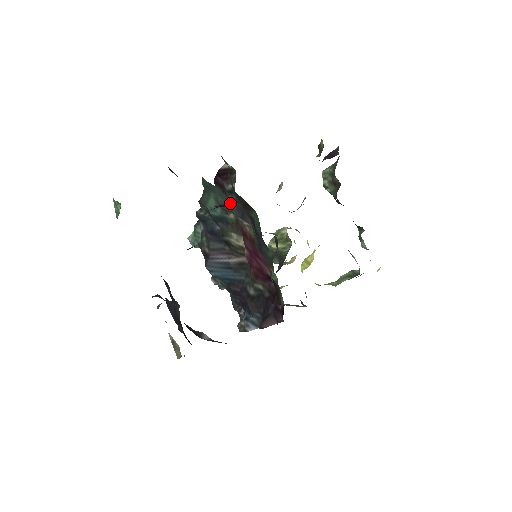
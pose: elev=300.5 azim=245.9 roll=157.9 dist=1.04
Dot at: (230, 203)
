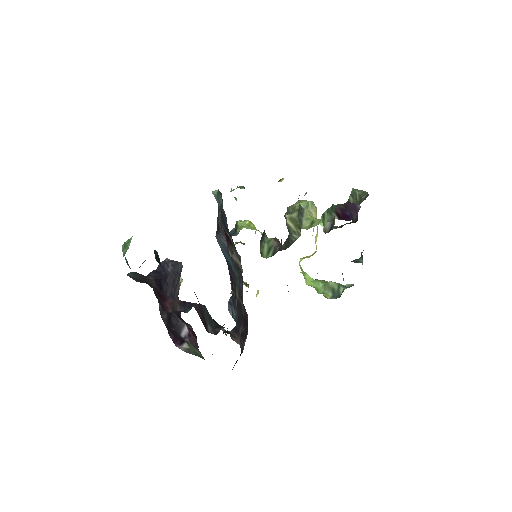
Dot at: occluded
